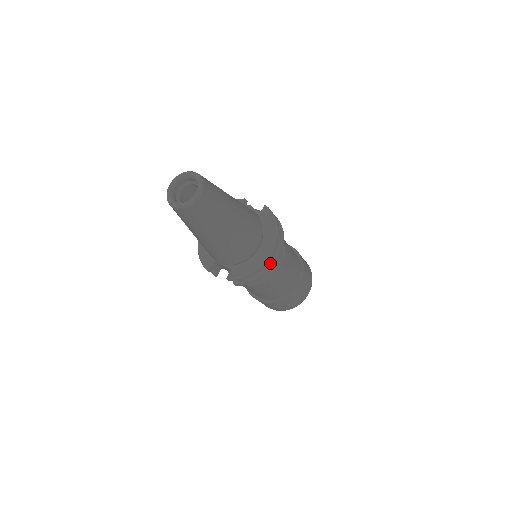
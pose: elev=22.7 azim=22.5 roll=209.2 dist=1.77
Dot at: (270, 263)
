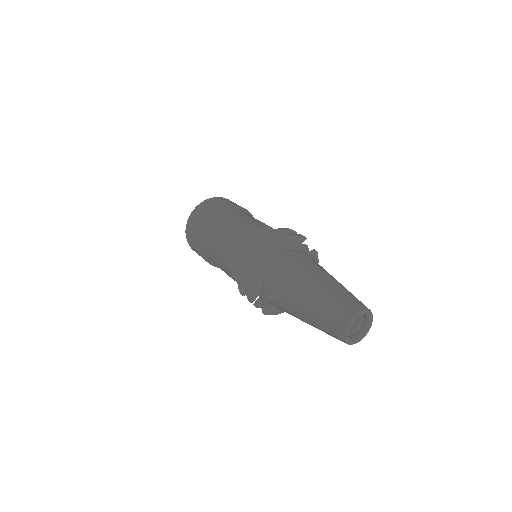
Dot at: occluded
